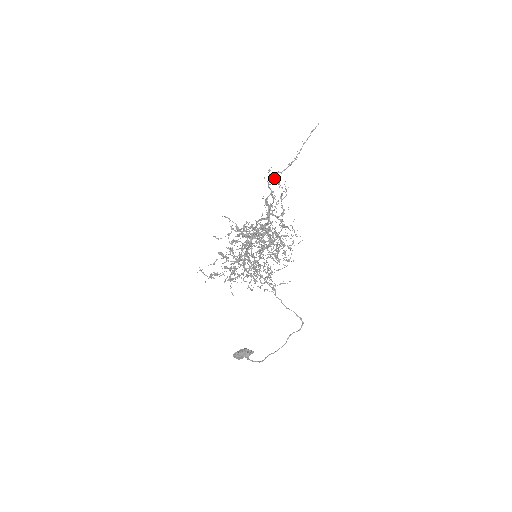
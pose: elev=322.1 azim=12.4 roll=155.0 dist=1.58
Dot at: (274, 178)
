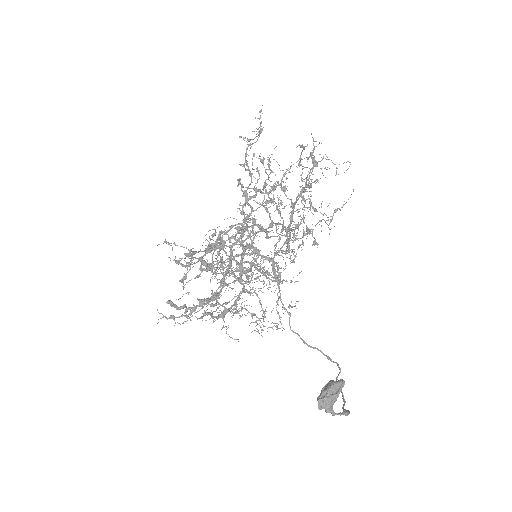
Dot at: (261, 130)
